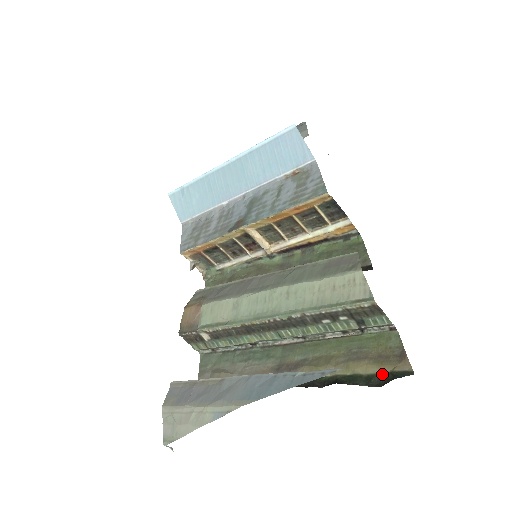
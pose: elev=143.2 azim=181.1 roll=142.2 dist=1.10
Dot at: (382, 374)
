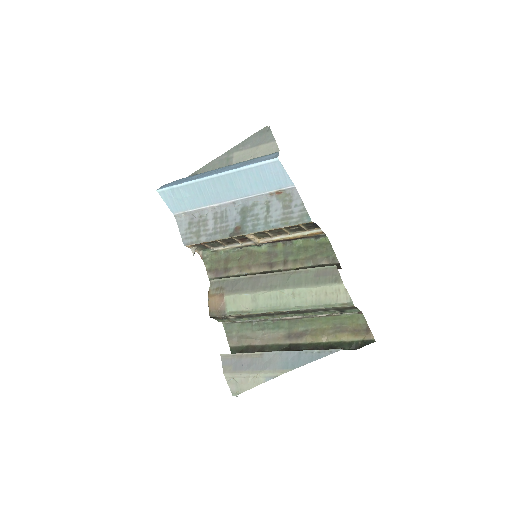
Dot at: (357, 341)
